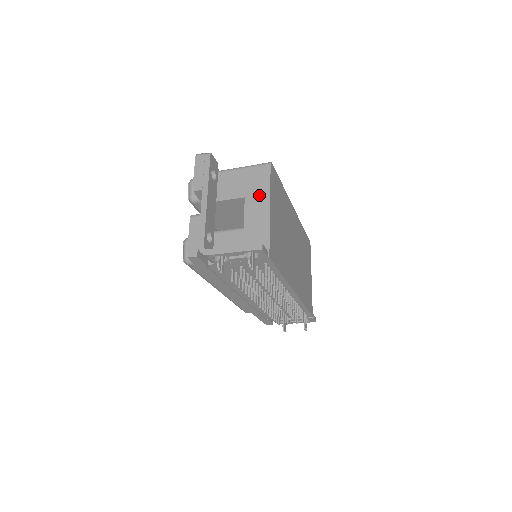
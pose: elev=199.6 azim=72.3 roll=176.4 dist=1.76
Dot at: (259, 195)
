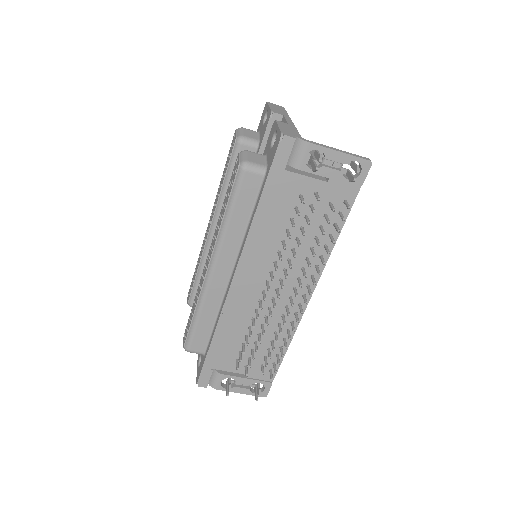
Dot at: occluded
